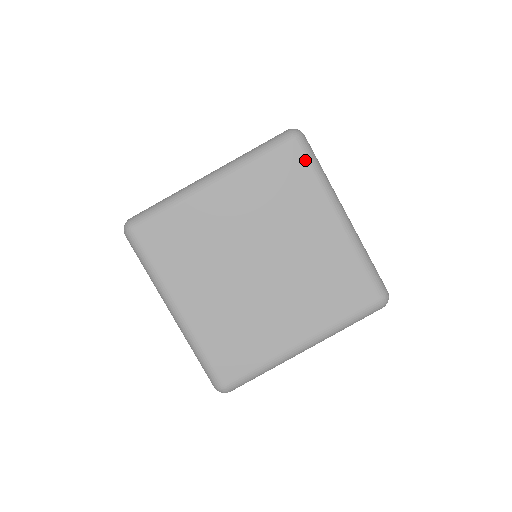
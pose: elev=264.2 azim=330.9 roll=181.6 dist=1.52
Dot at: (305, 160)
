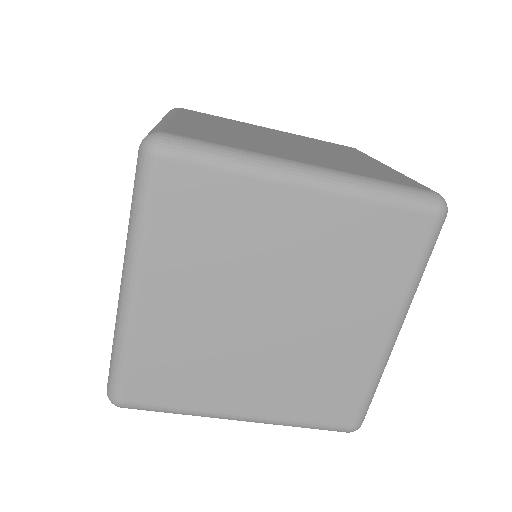
Dot at: (196, 166)
